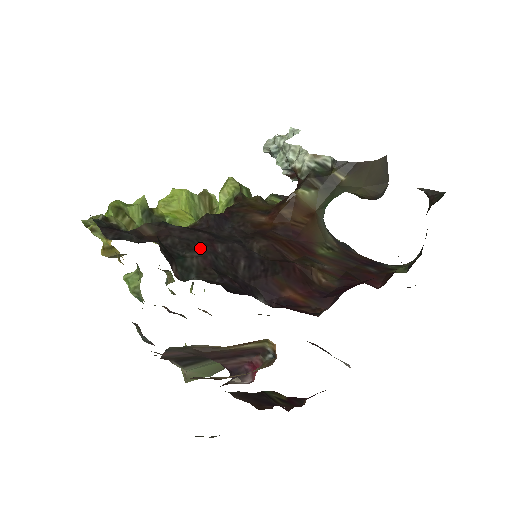
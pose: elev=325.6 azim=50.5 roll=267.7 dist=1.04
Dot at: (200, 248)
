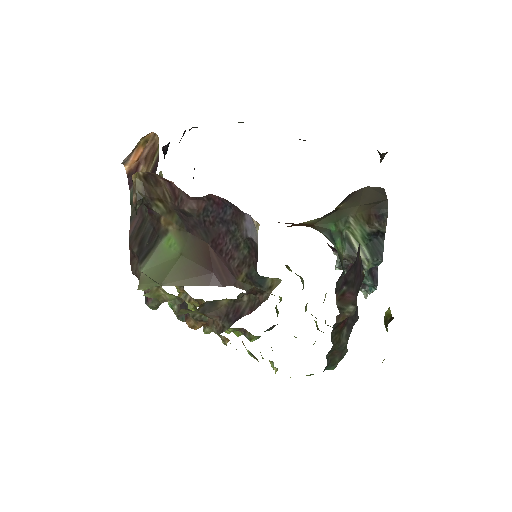
Dot at: occluded
